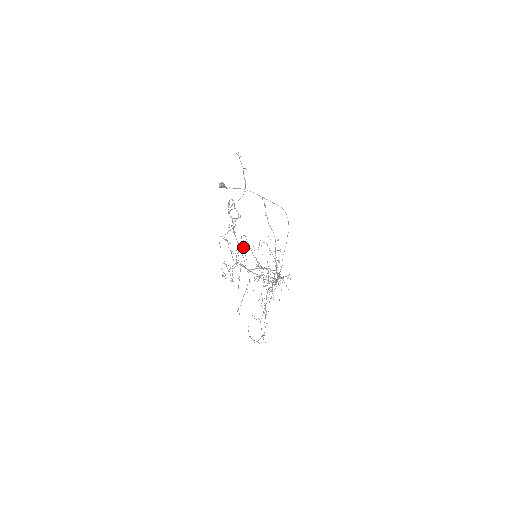
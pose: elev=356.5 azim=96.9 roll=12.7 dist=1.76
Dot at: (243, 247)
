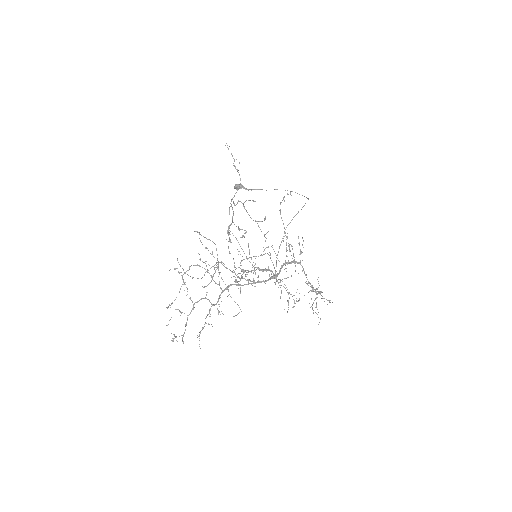
Dot at: occluded
